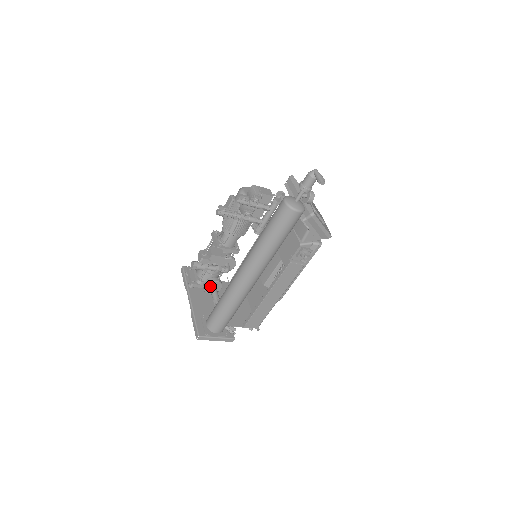
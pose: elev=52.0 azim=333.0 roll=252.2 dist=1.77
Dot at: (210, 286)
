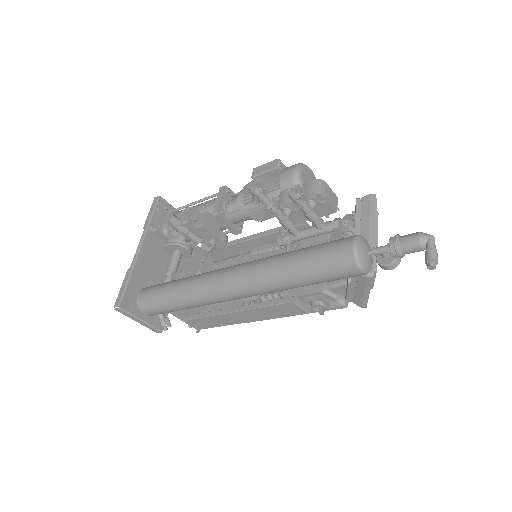
Dot at: (175, 248)
